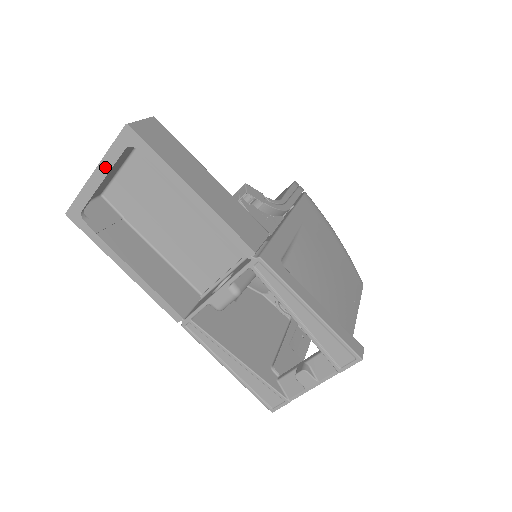
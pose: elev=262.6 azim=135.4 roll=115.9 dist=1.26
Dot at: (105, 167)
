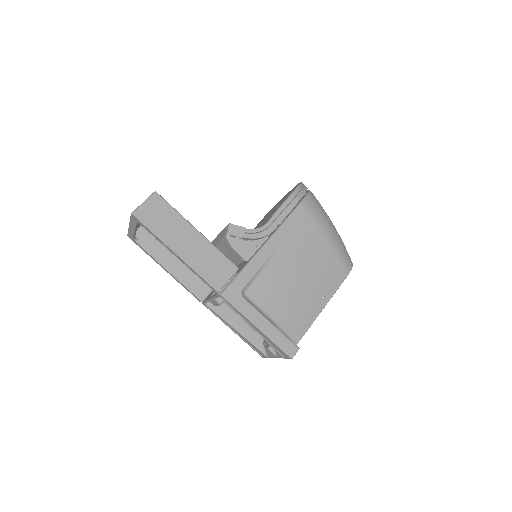
Dot at: (133, 226)
